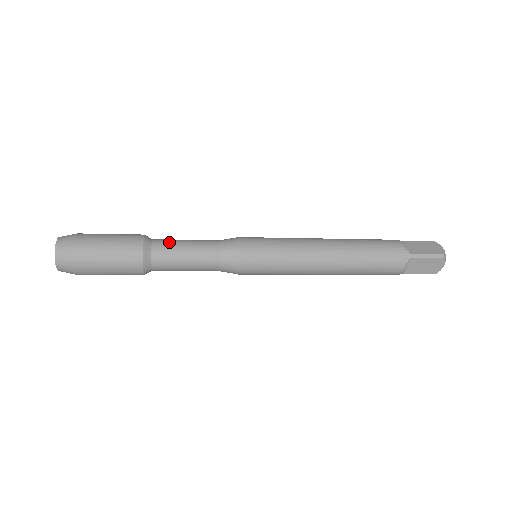
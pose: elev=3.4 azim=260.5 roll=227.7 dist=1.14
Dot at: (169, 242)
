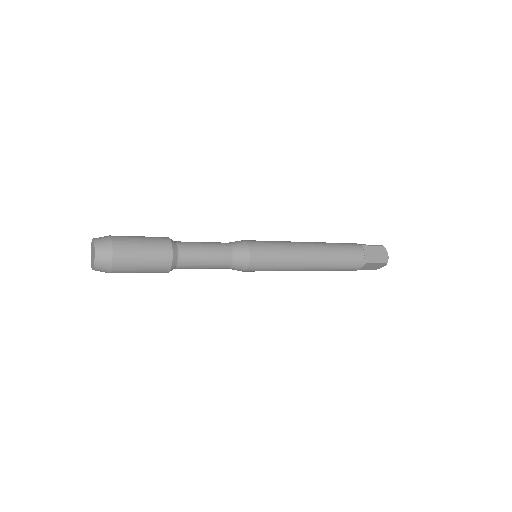
Dot at: (192, 249)
